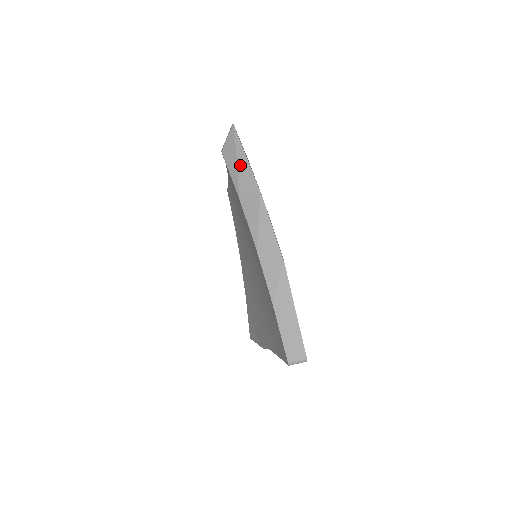
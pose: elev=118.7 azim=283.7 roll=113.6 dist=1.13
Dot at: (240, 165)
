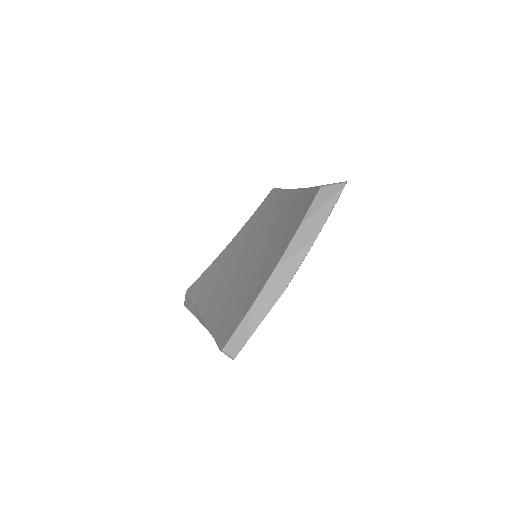
Dot at: (323, 209)
